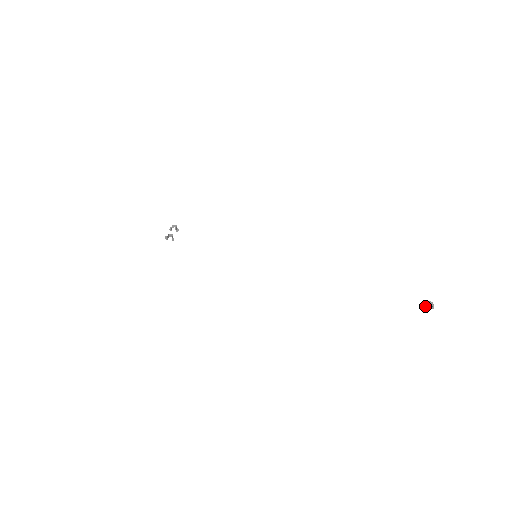
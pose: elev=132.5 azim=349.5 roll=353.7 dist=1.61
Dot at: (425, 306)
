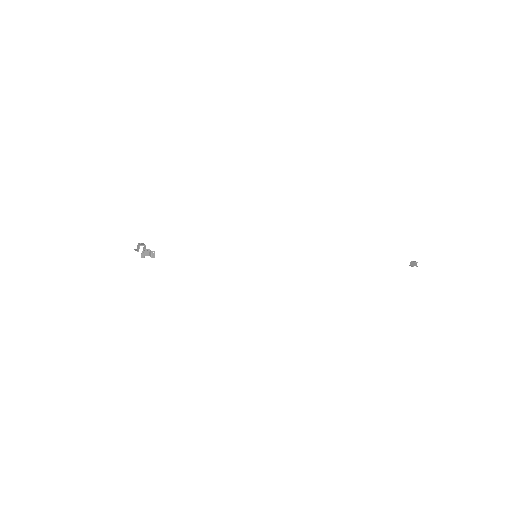
Dot at: (411, 266)
